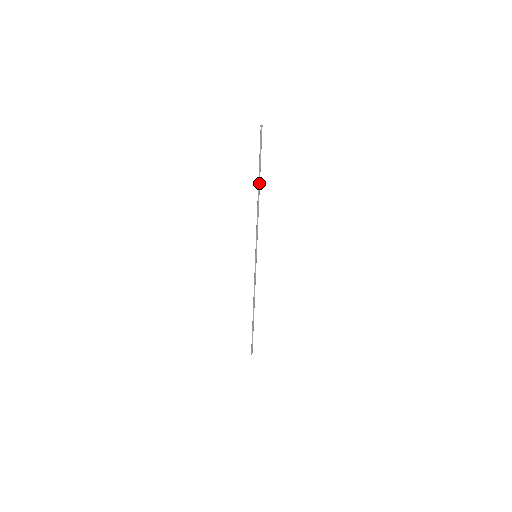
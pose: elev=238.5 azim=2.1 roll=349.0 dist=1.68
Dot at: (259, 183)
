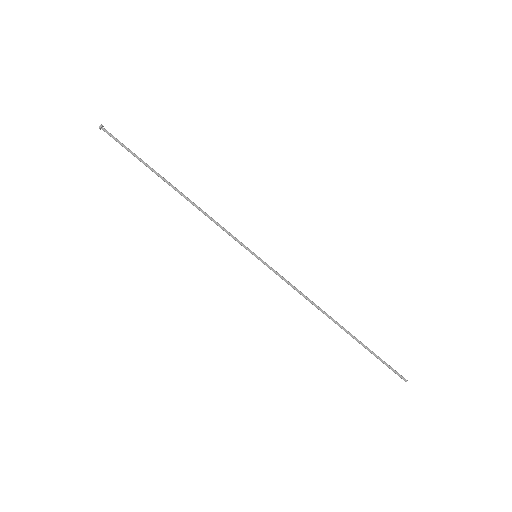
Dot at: (164, 179)
